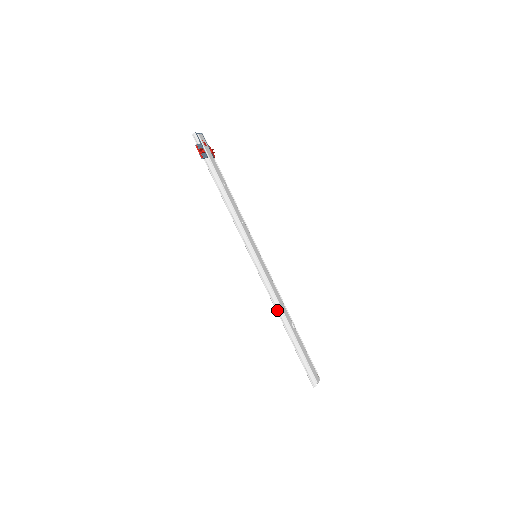
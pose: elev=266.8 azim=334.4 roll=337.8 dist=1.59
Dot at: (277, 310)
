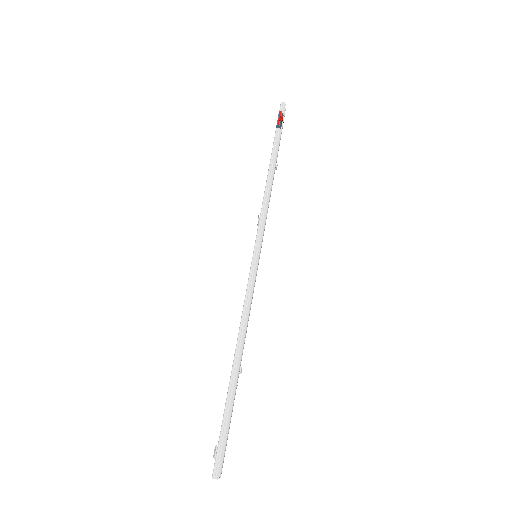
Dot at: (241, 330)
